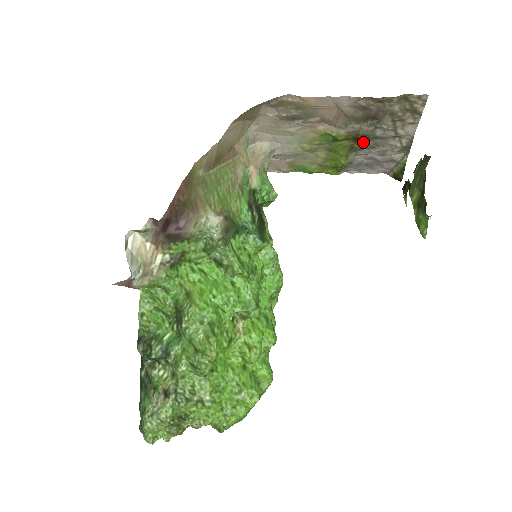
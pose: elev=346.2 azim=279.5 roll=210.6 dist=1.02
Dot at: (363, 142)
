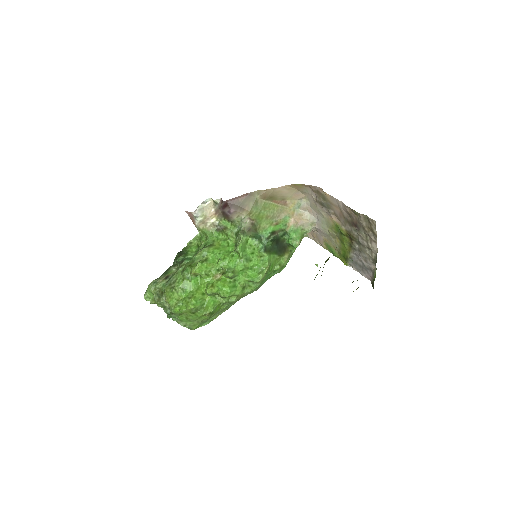
Dot at: (355, 243)
